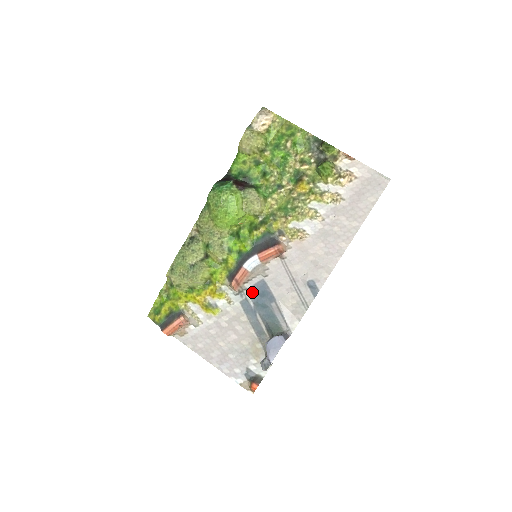
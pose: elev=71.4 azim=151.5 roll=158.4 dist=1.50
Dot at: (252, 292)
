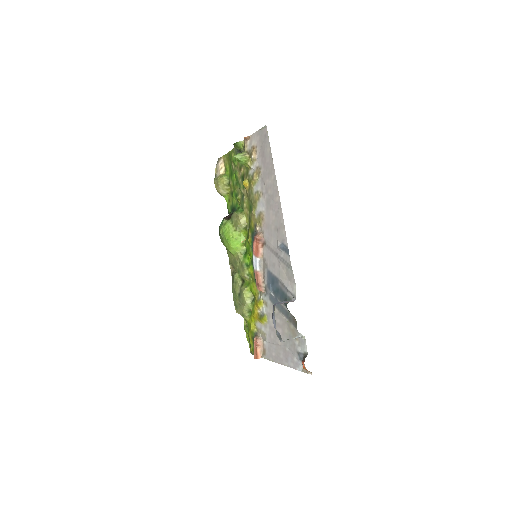
Dot at: (269, 285)
